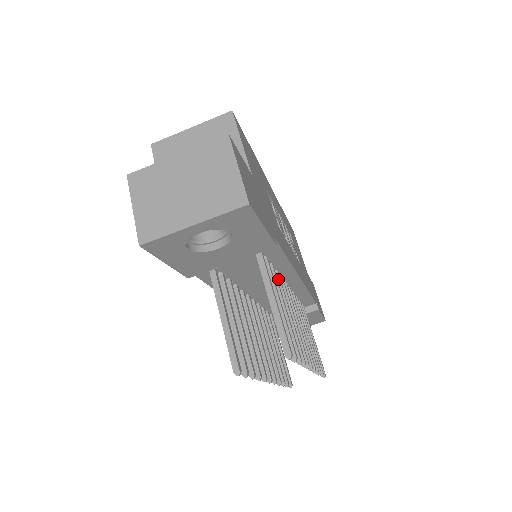
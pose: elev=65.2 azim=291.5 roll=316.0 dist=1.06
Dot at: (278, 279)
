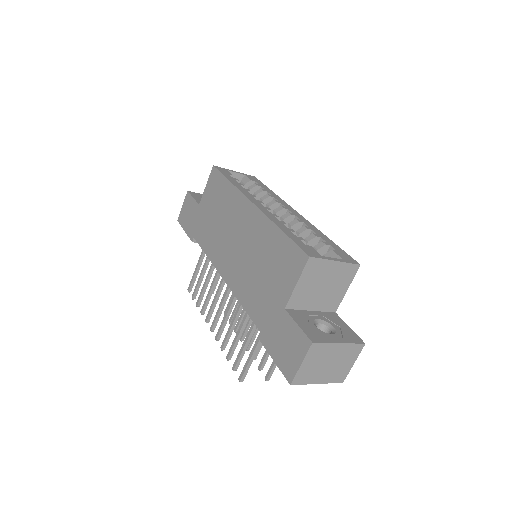
Dot at: occluded
